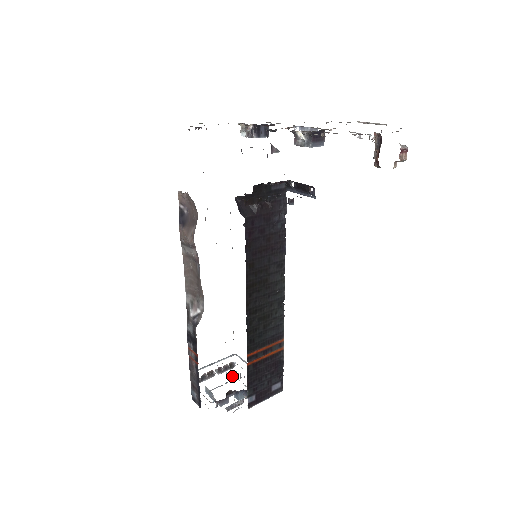
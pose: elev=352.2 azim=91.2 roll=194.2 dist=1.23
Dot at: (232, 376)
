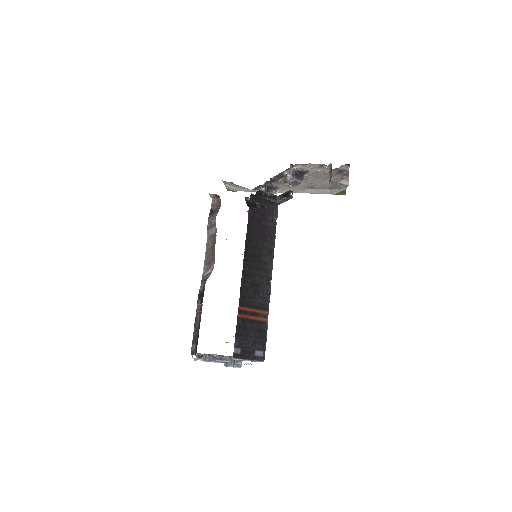
Dot at: occluded
